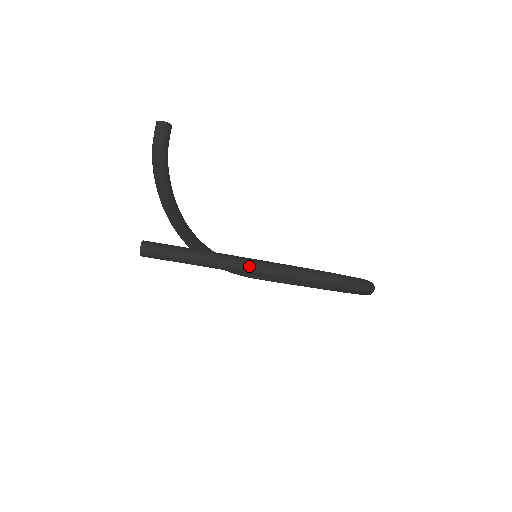
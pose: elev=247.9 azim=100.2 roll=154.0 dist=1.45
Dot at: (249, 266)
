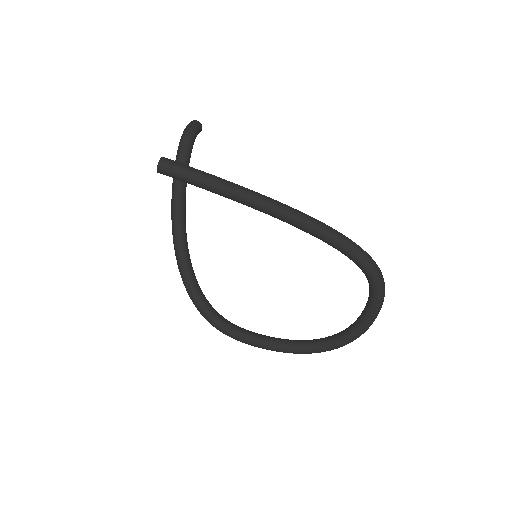
Dot at: (266, 197)
